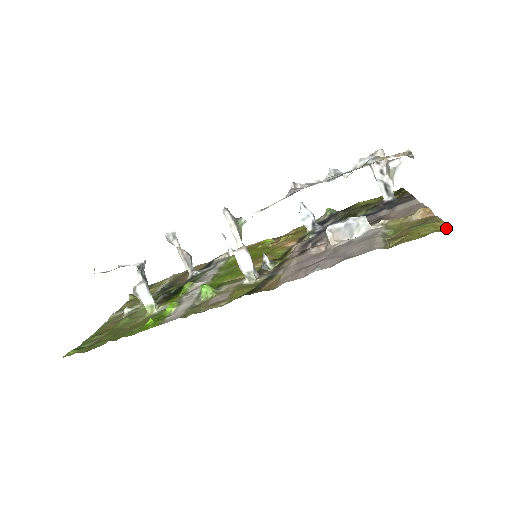
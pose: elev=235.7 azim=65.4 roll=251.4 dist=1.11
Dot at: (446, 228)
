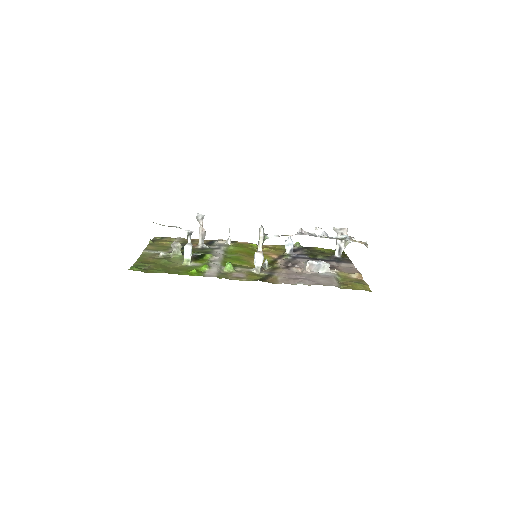
Dot at: (369, 290)
